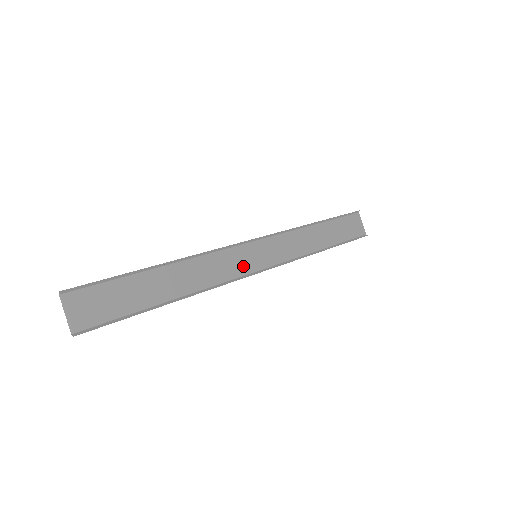
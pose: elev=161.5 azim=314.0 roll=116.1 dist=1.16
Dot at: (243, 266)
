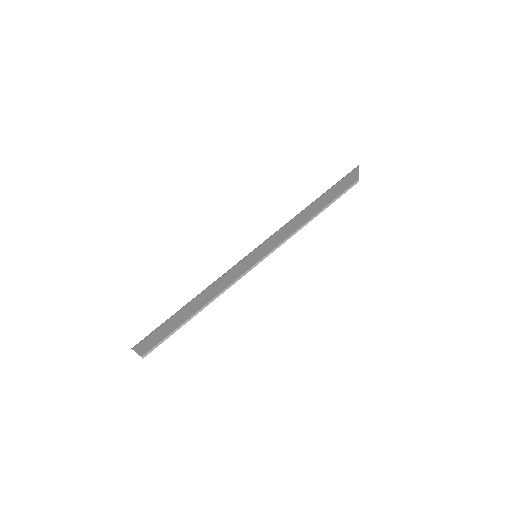
Dot at: (245, 267)
